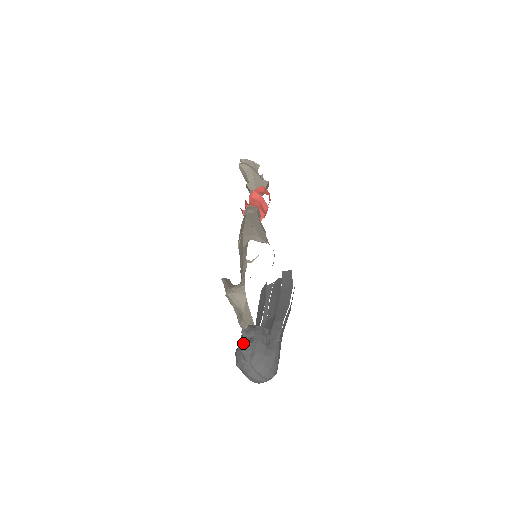
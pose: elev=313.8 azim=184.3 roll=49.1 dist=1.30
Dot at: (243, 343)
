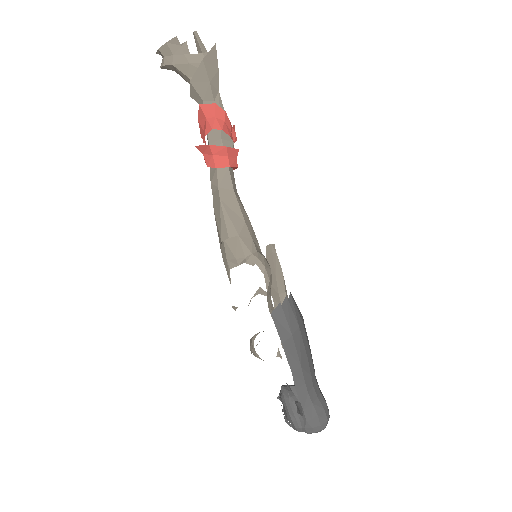
Dot at: (283, 414)
